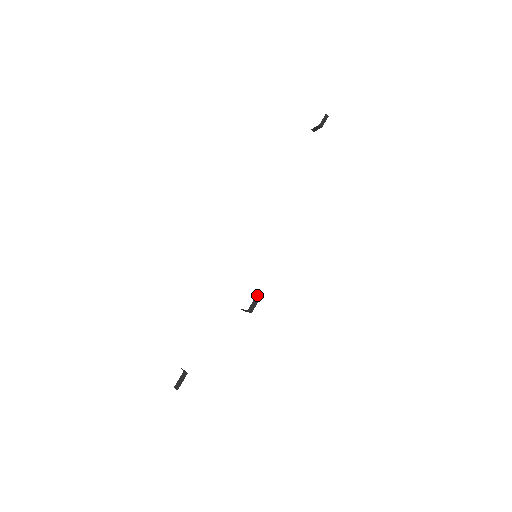
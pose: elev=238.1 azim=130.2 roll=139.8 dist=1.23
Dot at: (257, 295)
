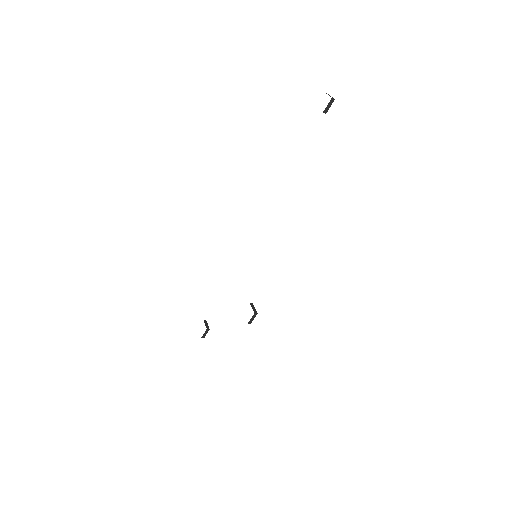
Dot at: (254, 314)
